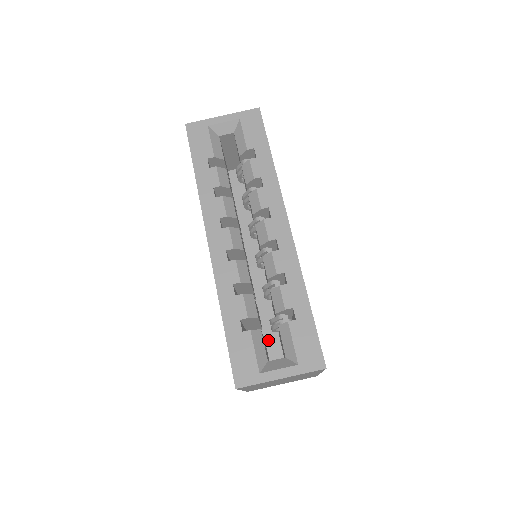
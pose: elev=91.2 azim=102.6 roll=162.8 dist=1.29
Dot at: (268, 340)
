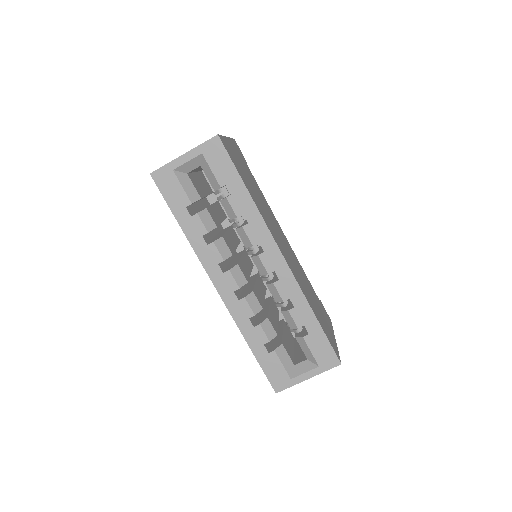
Dot at: occluded
